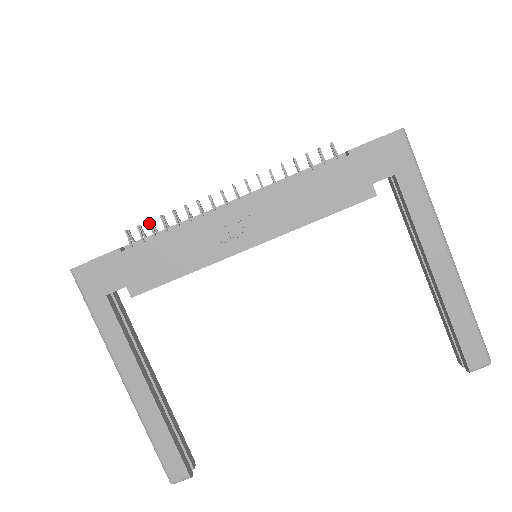
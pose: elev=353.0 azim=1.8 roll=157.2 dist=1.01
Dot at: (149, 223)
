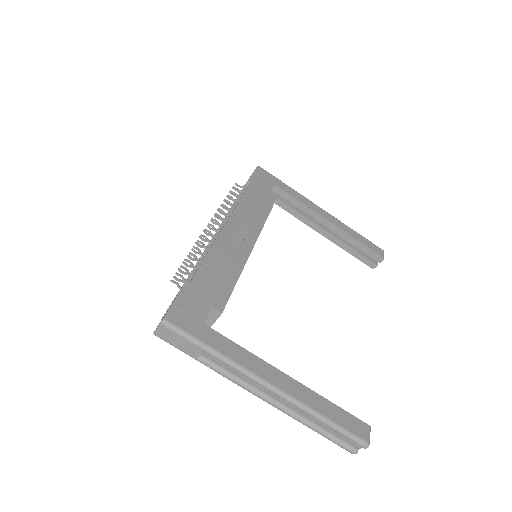
Dot at: (184, 263)
